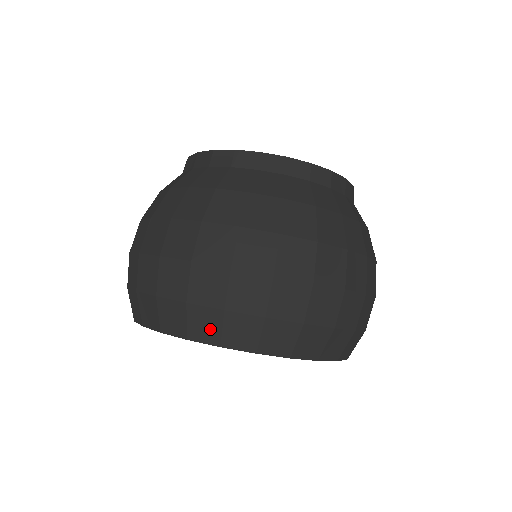
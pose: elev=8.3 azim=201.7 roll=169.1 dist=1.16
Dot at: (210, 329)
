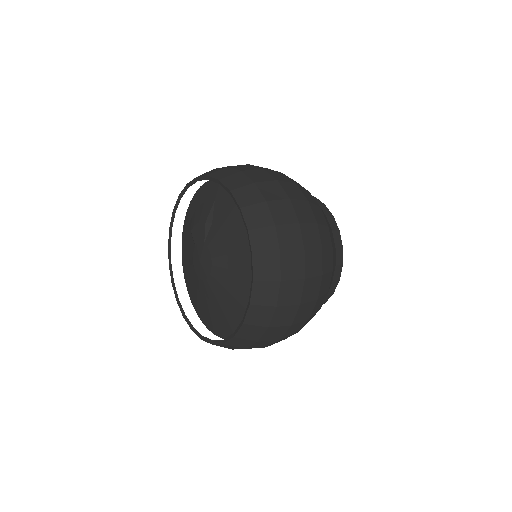
Dot at: (248, 199)
